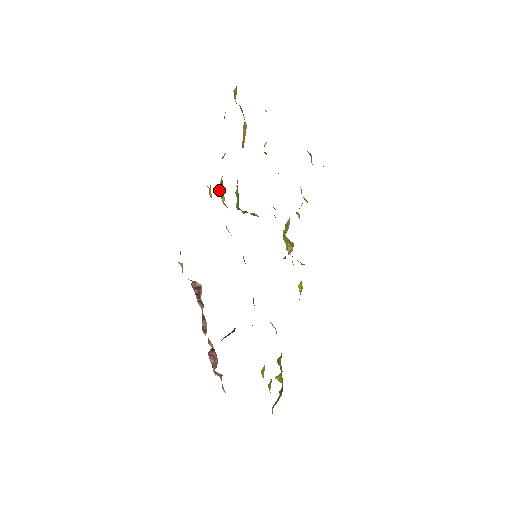
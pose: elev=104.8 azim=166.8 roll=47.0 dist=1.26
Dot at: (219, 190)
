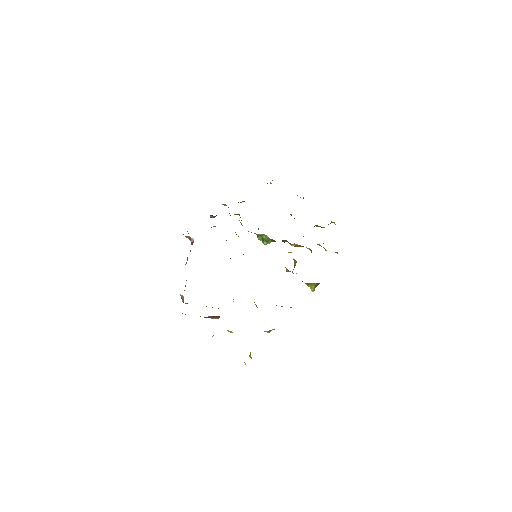
Dot at: (239, 215)
